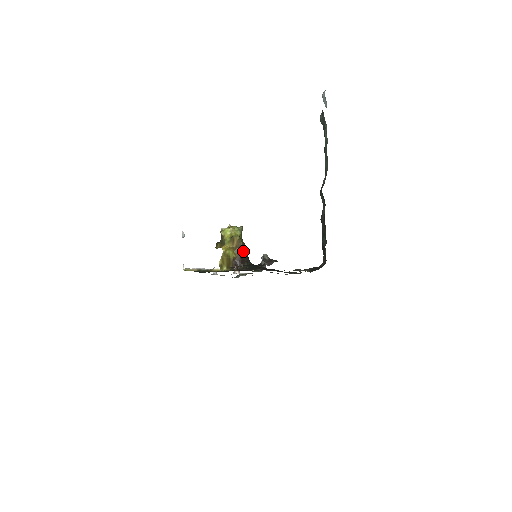
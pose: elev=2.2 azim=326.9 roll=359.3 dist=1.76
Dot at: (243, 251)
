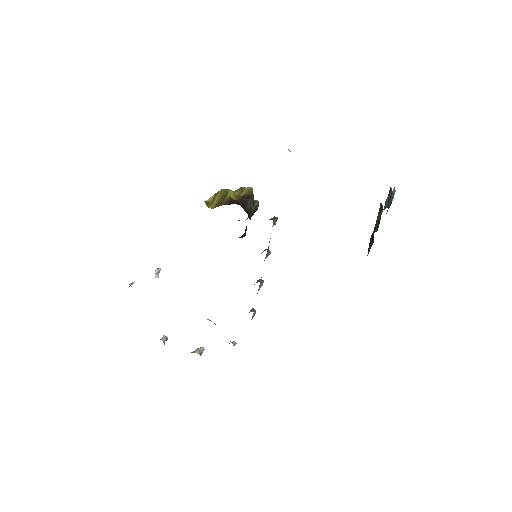
Dot at: (248, 203)
